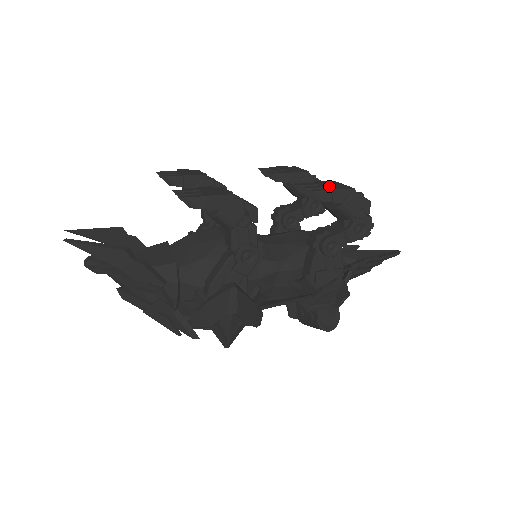
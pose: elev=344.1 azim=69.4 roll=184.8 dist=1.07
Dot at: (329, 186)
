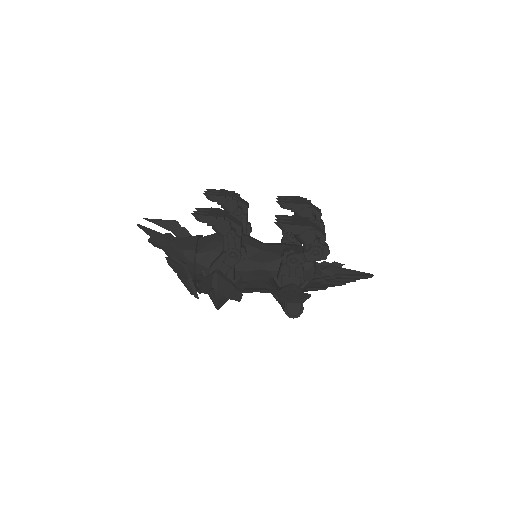
Dot at: (294, 221)
